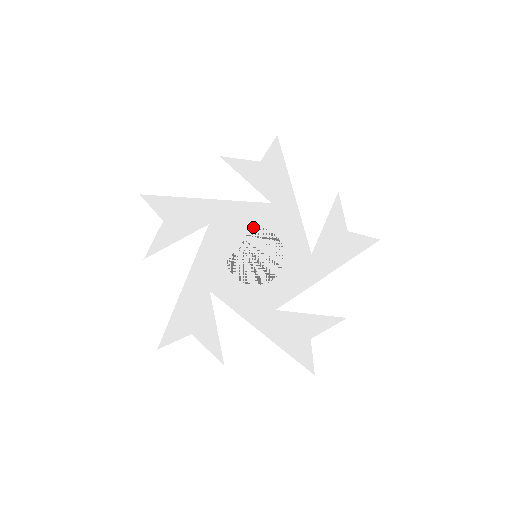
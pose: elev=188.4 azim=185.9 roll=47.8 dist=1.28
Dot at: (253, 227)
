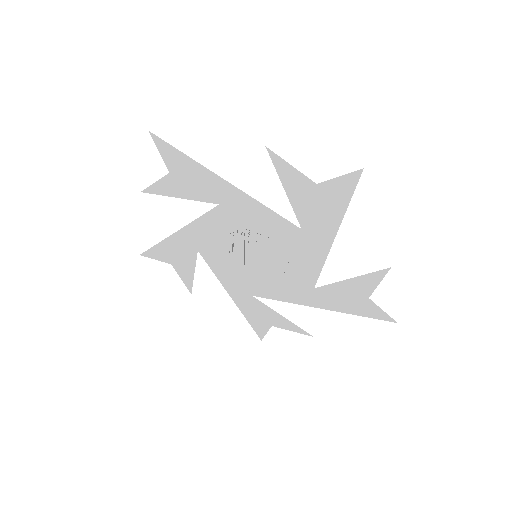
Dot at: (267, 235)
